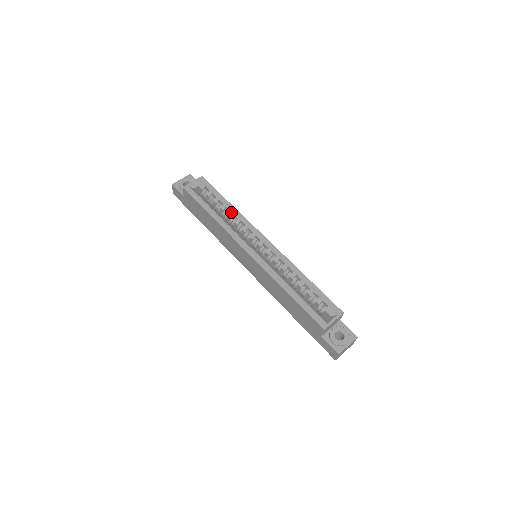
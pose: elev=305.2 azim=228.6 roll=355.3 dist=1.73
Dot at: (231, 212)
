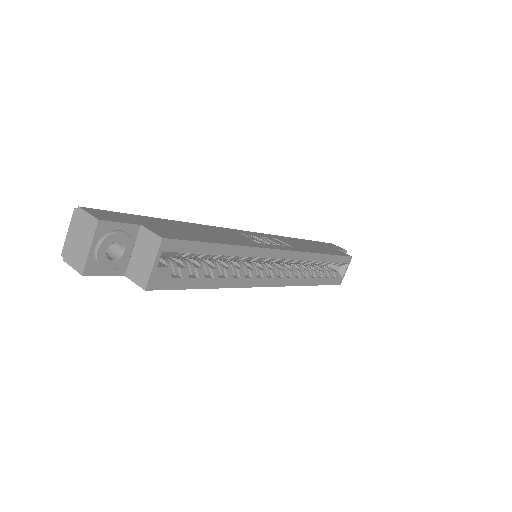
Dot at: (237, 257)
